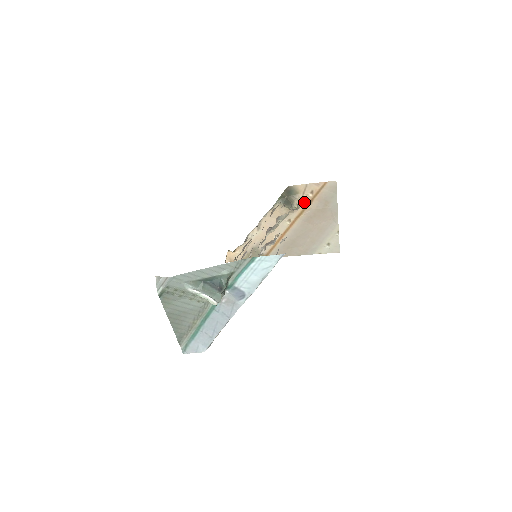
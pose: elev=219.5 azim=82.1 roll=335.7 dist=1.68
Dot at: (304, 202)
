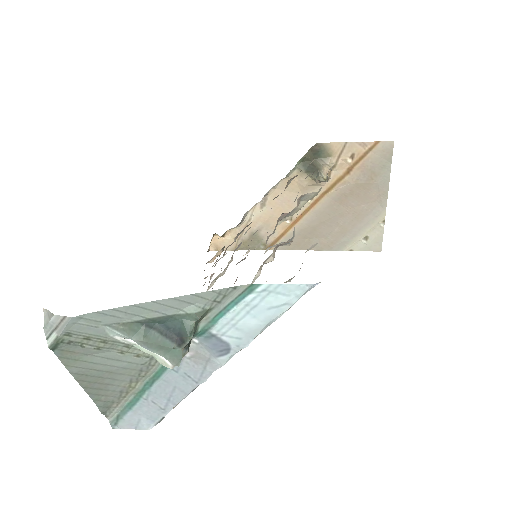
Dot at: (338, 171)
